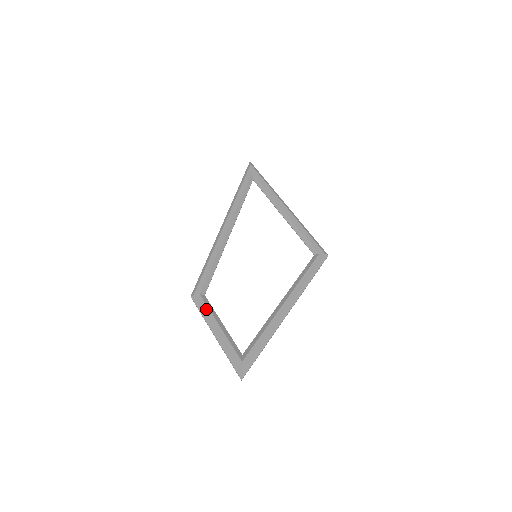
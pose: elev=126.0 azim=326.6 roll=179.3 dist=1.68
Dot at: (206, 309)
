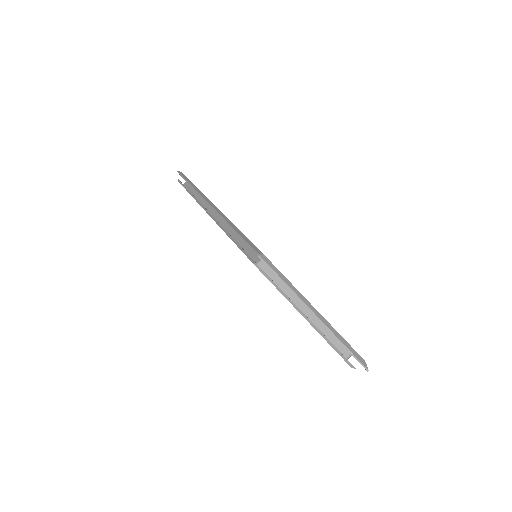
Dot at: occluded
